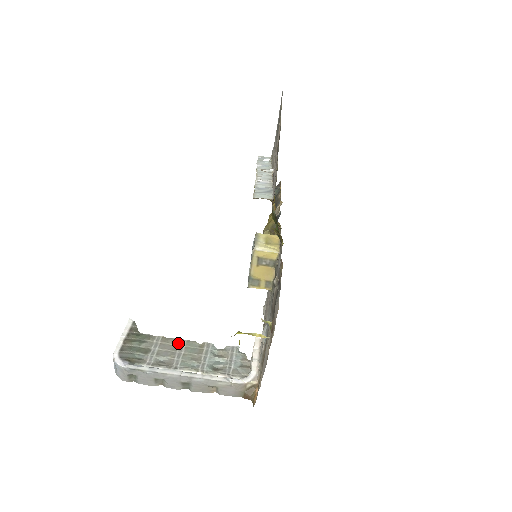
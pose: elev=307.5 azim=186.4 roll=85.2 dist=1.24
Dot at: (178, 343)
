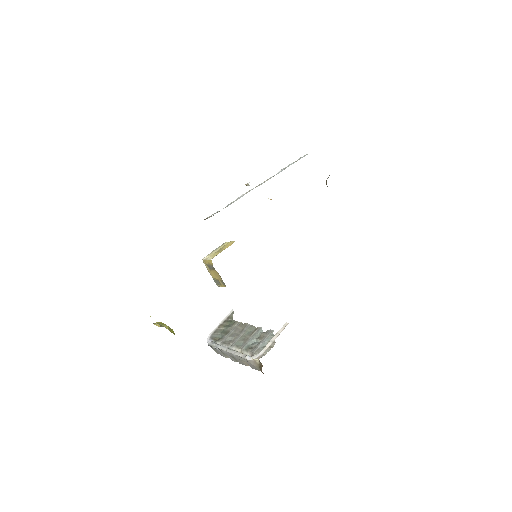
Dot at: (245, 327)
